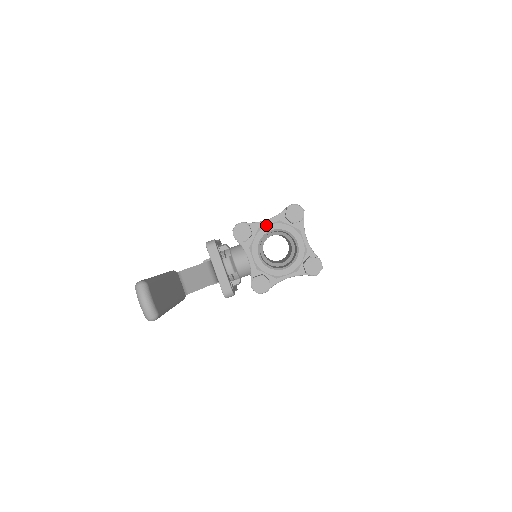
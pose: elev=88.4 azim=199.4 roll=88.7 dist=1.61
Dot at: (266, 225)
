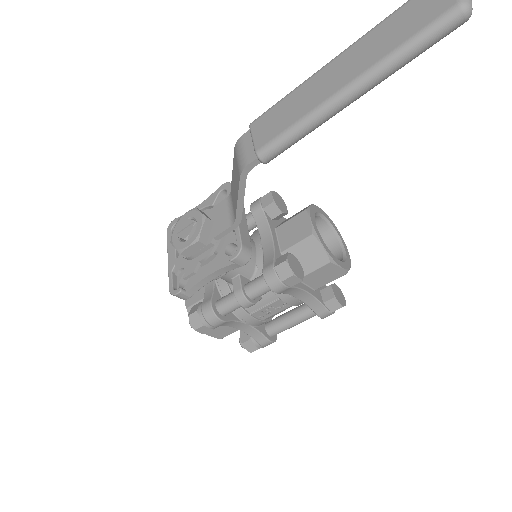
Dot at: occluded
